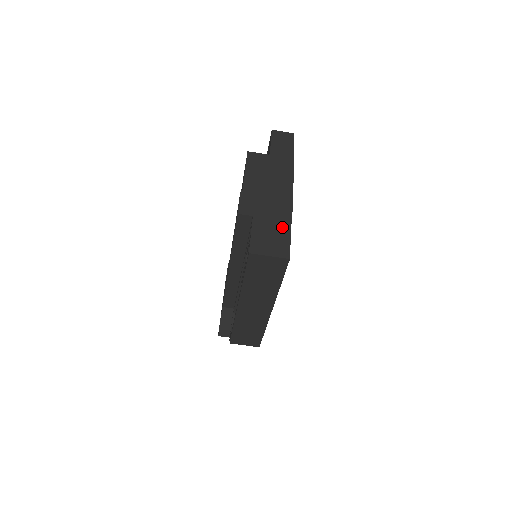
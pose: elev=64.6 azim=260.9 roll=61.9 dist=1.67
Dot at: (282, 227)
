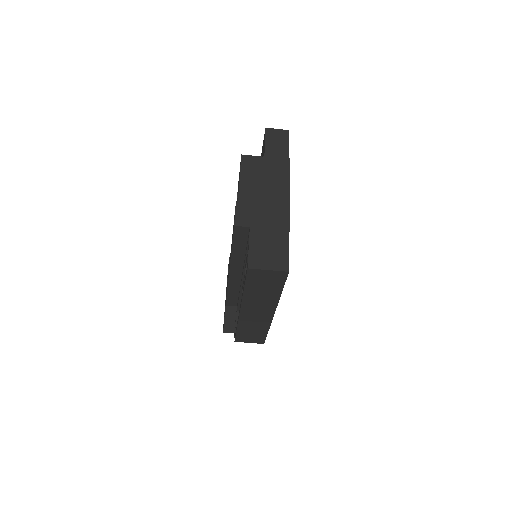
Dot at: (280, 237)
